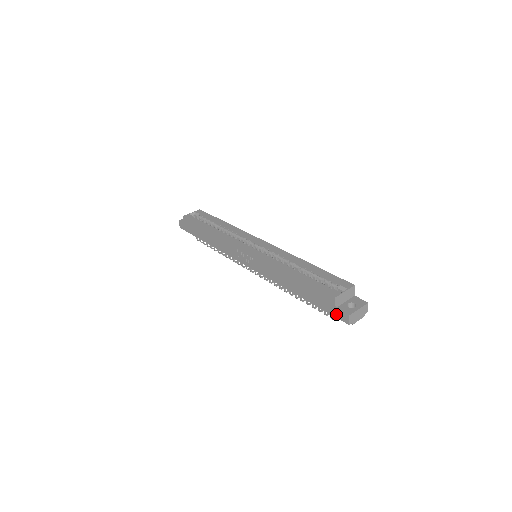
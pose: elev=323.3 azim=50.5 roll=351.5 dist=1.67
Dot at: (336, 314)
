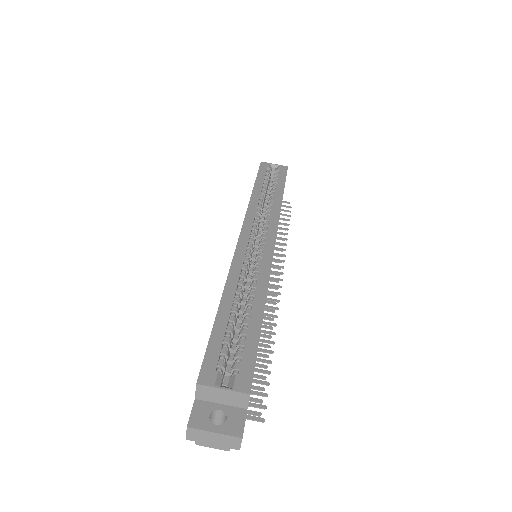
Dot at: occluded
